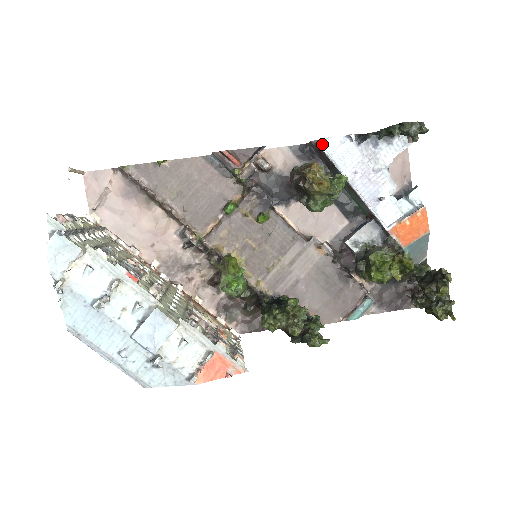
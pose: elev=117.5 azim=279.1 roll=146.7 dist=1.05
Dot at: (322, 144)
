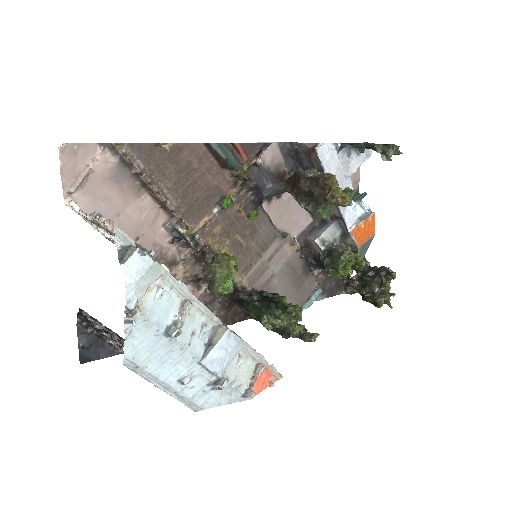
Dot at: (318, 149)
